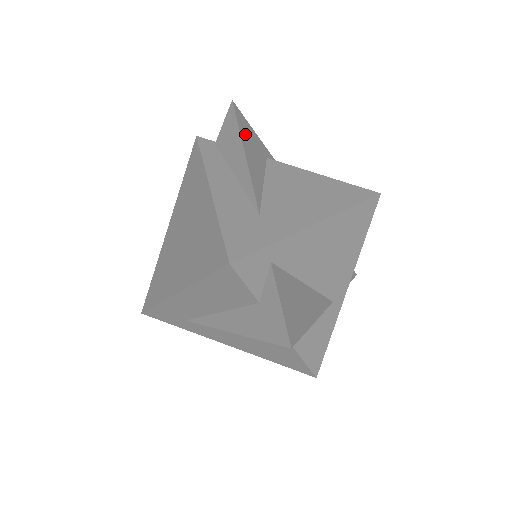
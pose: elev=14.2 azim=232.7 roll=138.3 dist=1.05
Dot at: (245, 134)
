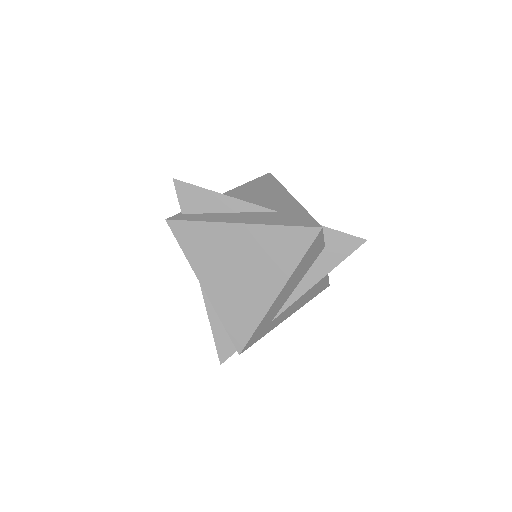
Dot at: occluded
